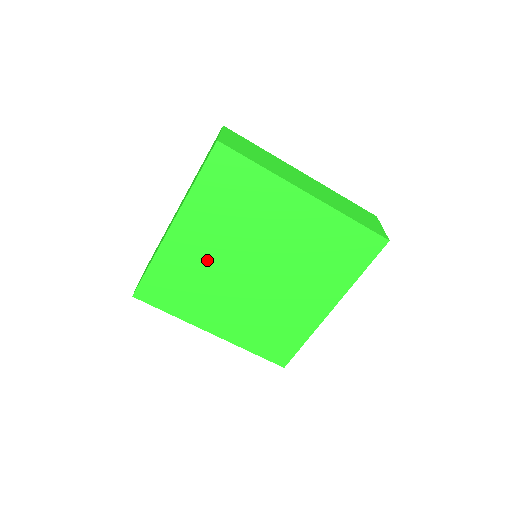
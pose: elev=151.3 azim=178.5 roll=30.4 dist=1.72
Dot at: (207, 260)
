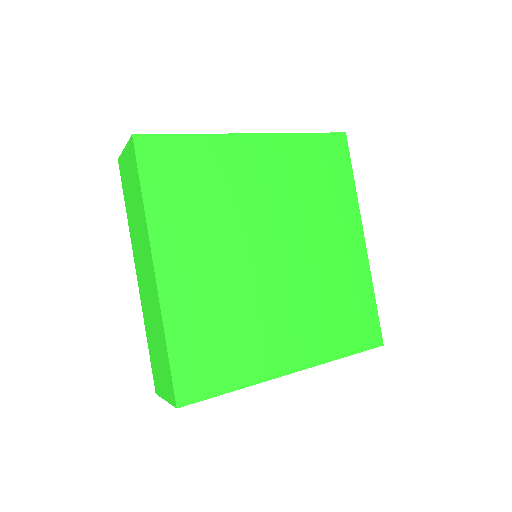
Dot at: (221, 281)
